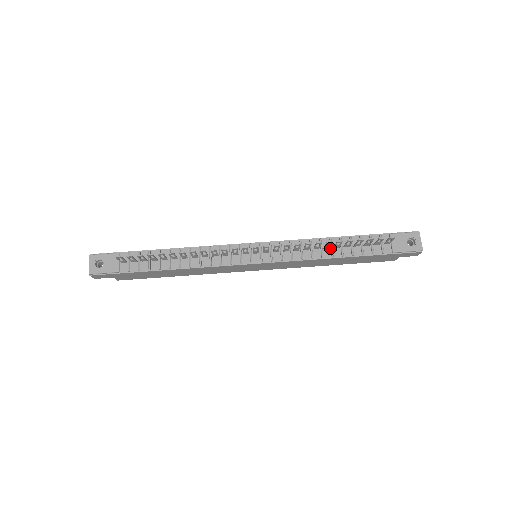
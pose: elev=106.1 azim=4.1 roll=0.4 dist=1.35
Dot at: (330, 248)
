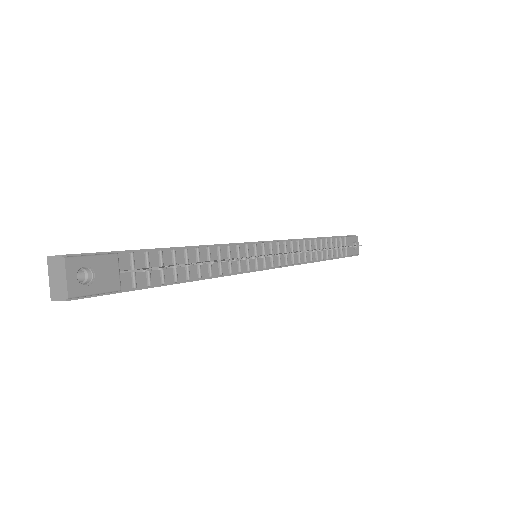
Dot at: occluded
